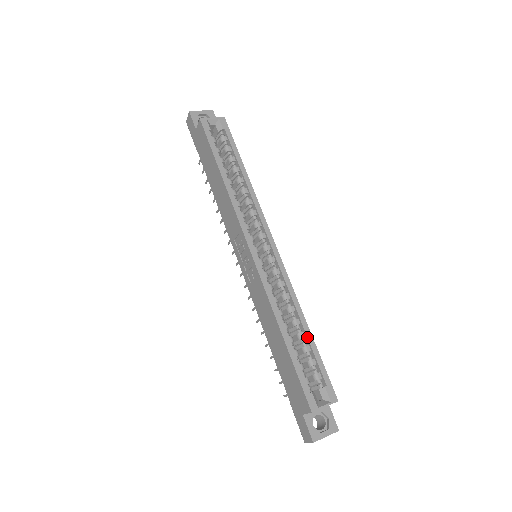
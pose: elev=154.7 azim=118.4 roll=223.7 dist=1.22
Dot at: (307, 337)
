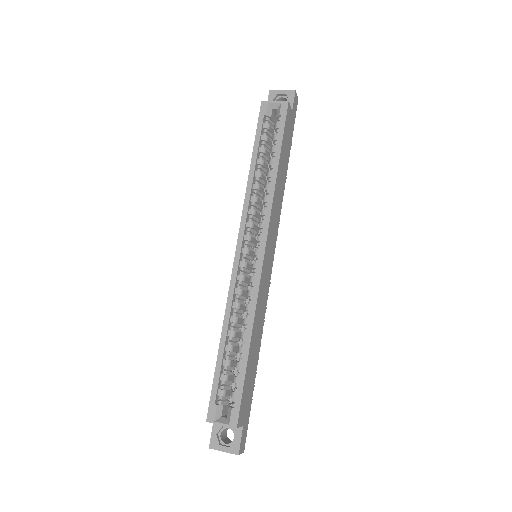
Dot at: (242, 354)
